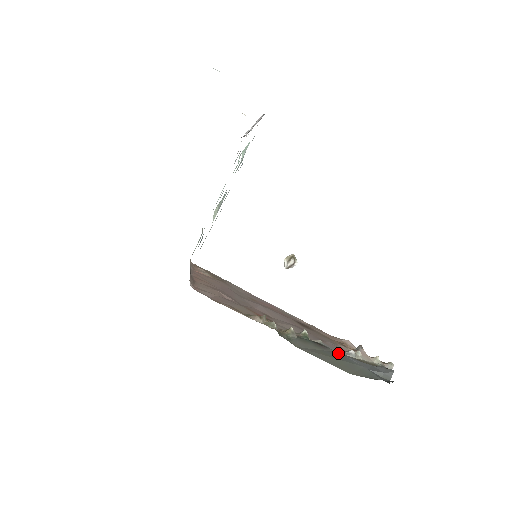
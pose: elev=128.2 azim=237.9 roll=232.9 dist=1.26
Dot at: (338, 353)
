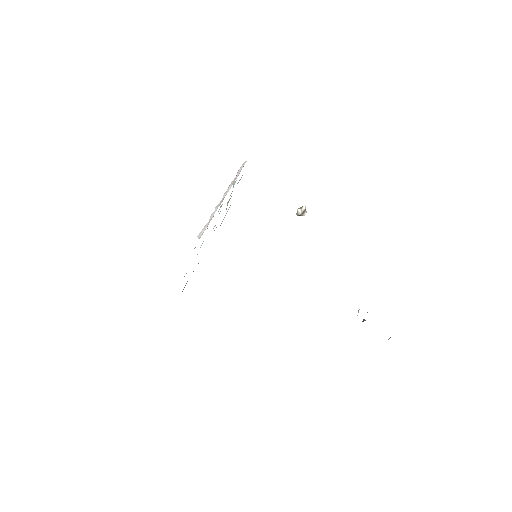
Dot at: occluded
